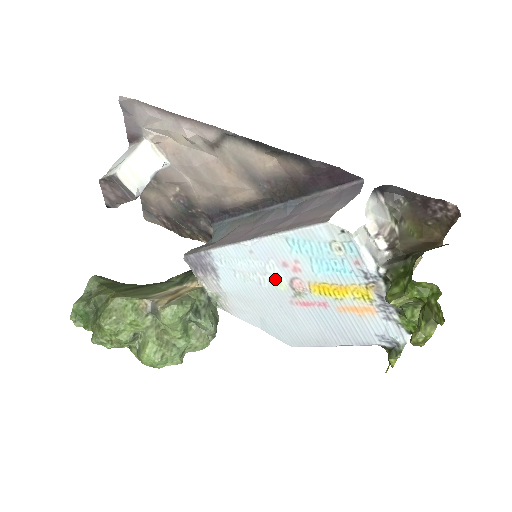
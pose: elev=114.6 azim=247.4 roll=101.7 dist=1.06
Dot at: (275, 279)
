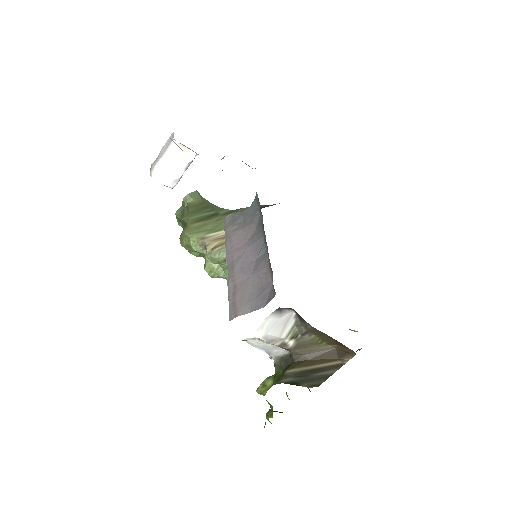
Dot at: occluded
